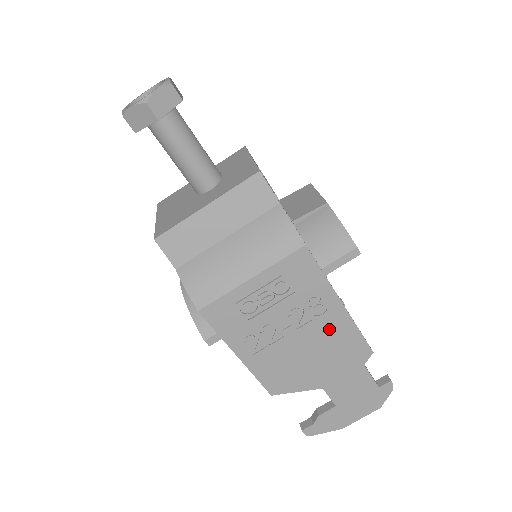
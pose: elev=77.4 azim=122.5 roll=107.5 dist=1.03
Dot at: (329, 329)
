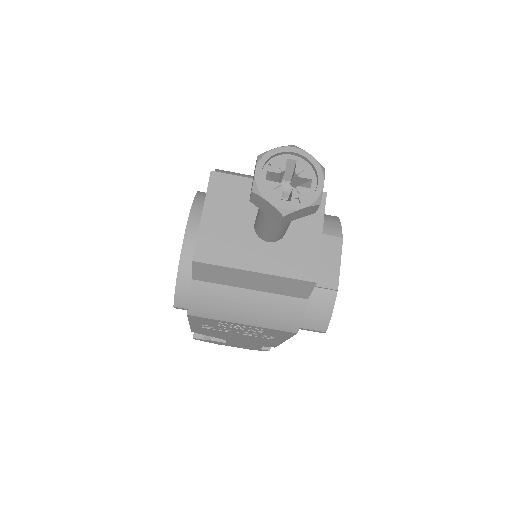
Dot at: (262, 340)
